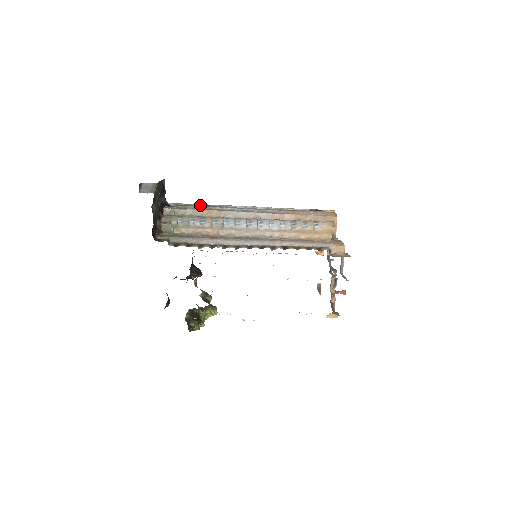
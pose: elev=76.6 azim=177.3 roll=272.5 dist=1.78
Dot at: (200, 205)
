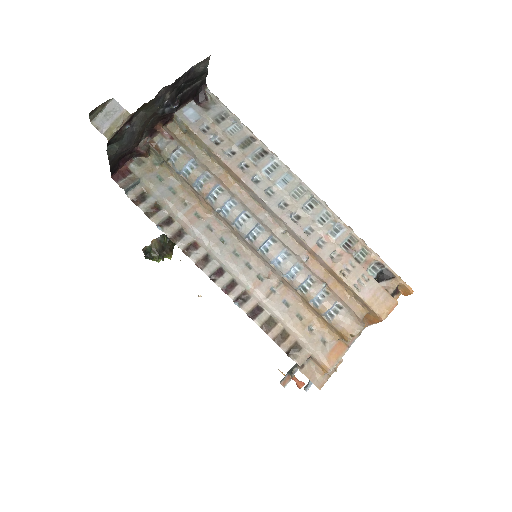
Dot at: (242, 130)
